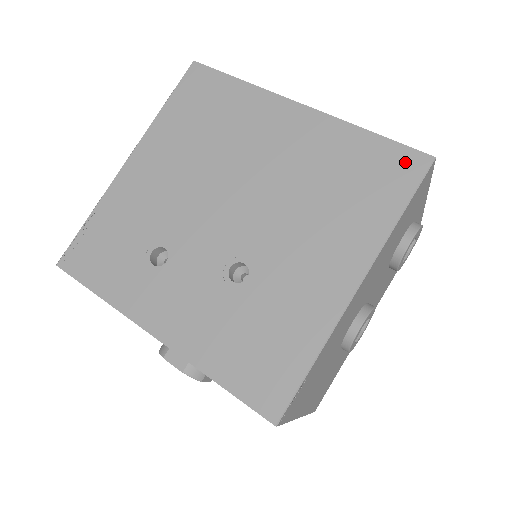
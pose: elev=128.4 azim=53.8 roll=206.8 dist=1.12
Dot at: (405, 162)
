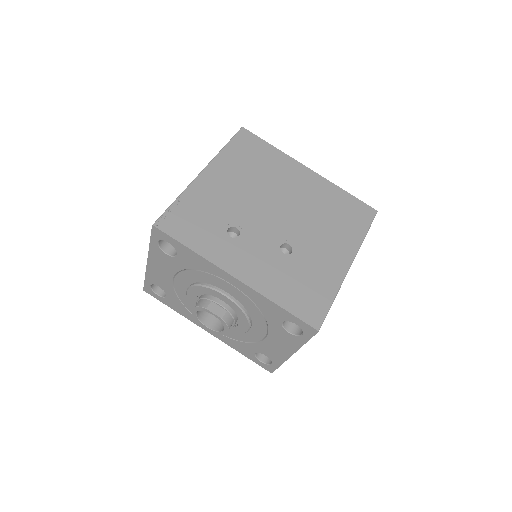
Dot at: (365, 210)
